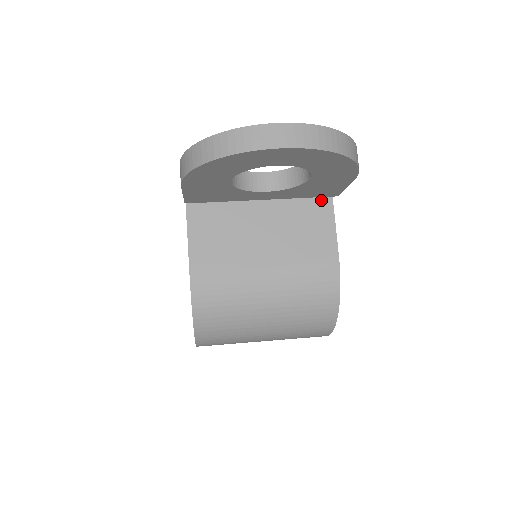
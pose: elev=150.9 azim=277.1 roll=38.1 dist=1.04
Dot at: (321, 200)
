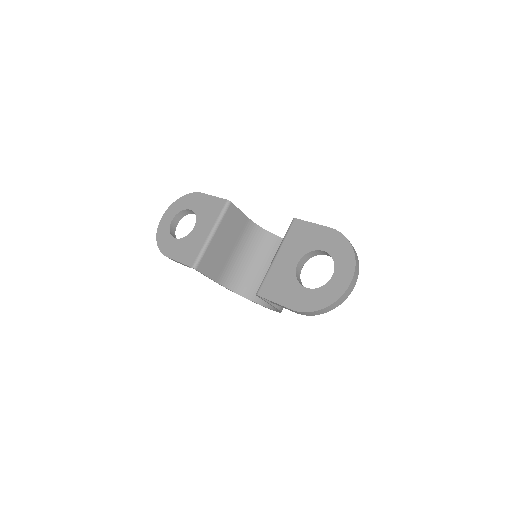
Dot at: occluded
